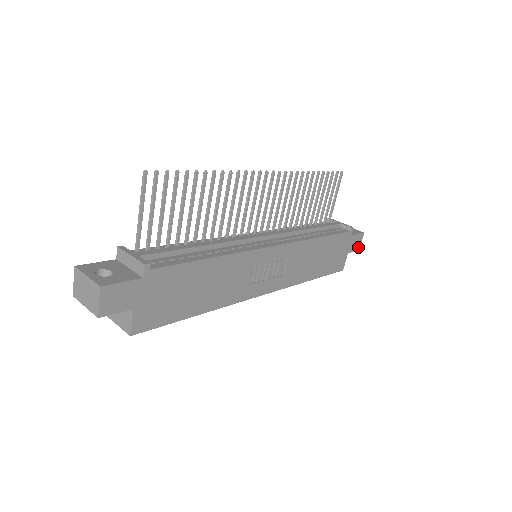
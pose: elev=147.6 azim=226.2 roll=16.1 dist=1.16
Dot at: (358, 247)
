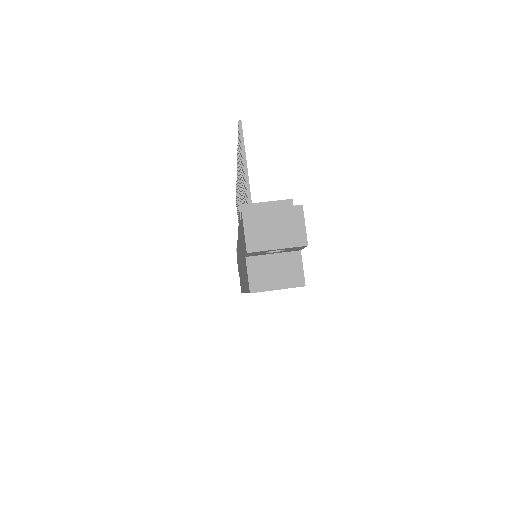
Dot at: occluded
